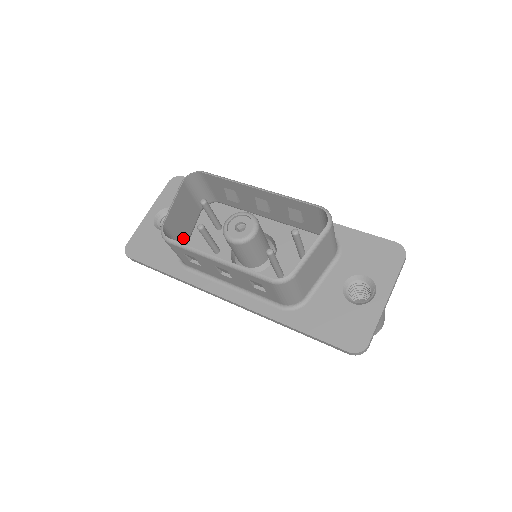
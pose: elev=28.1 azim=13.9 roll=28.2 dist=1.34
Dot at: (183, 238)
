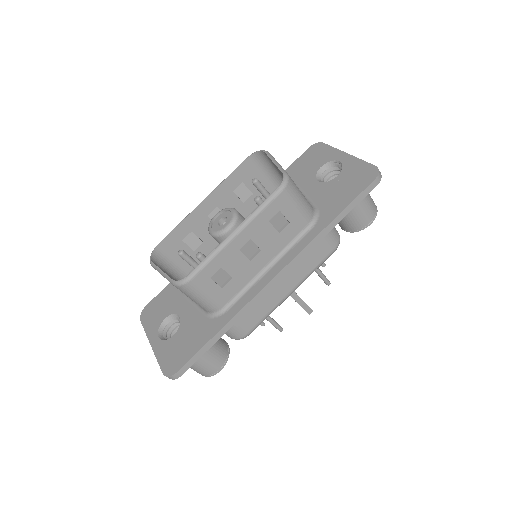
Dot at: occluded
